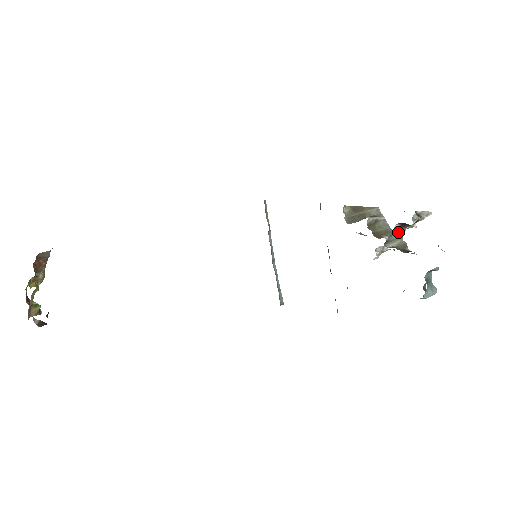
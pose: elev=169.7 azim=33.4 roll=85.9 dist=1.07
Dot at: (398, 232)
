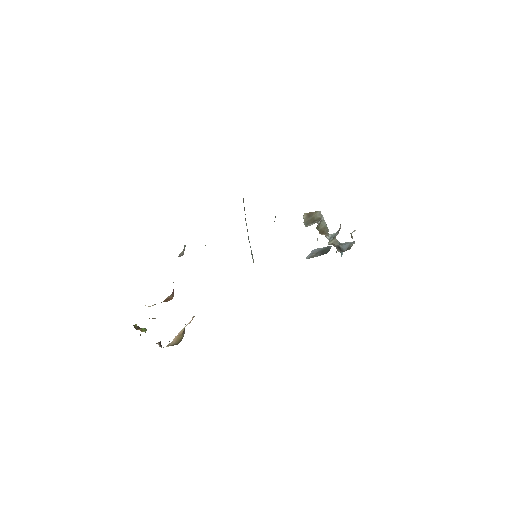
Dot at: (335, 236)
